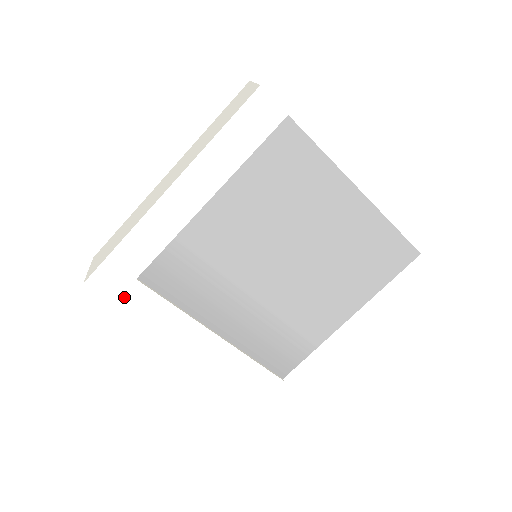
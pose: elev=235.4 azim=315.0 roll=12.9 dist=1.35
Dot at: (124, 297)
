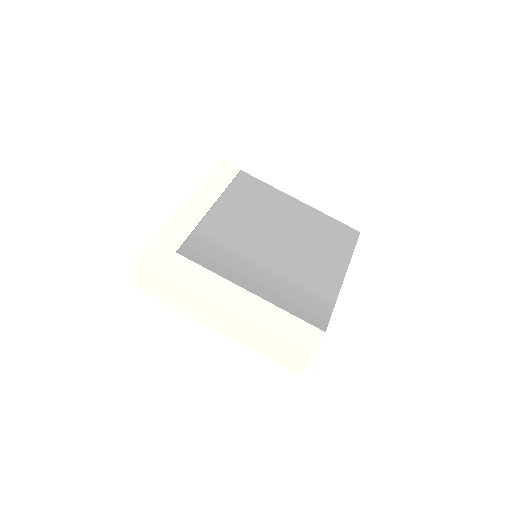
Dot at: (169, 266)
